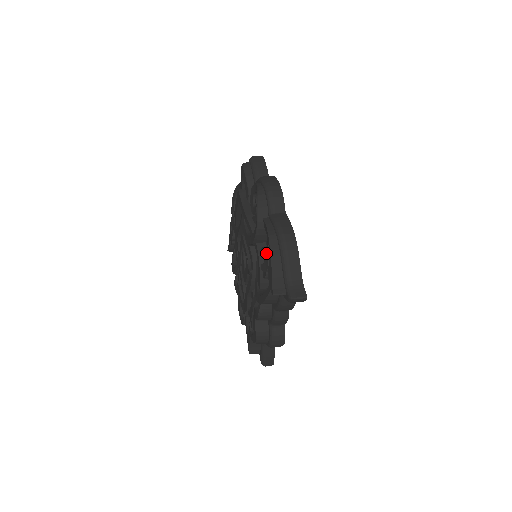
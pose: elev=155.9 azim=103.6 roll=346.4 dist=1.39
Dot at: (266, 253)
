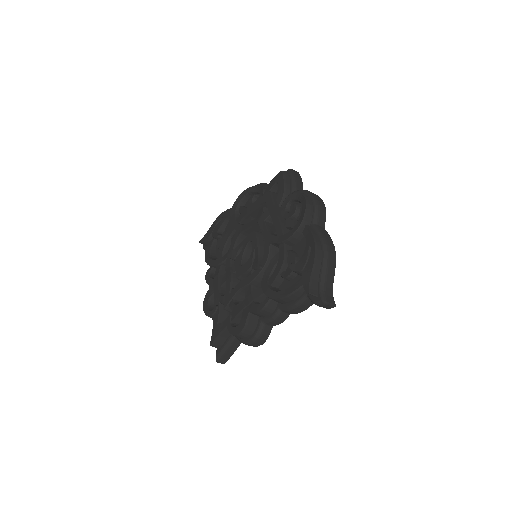
Dot at: (302, 255)
